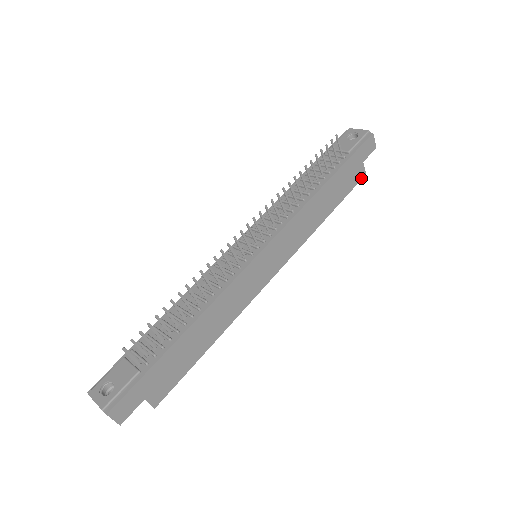
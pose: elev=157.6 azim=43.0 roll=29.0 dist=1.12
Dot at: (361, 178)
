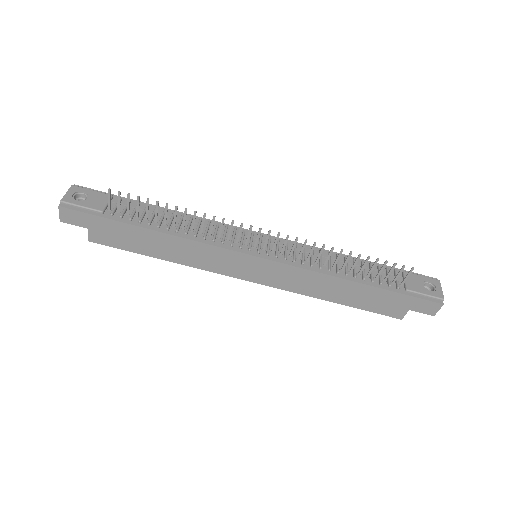
Dot at: (394, 316)
